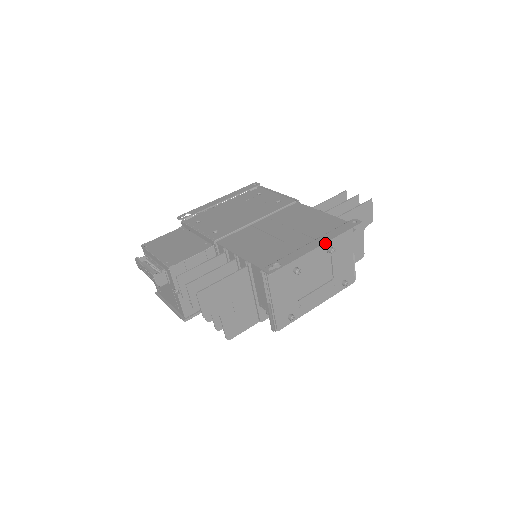
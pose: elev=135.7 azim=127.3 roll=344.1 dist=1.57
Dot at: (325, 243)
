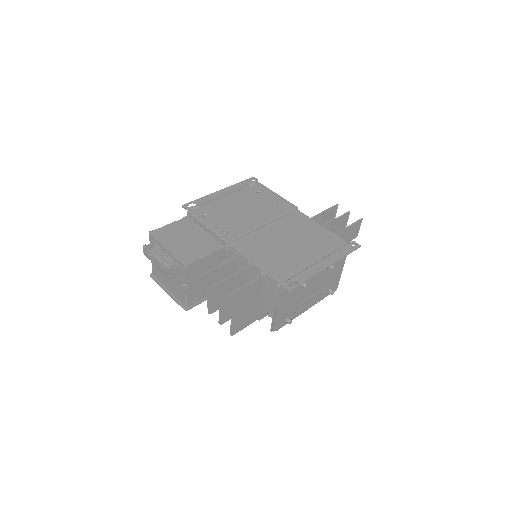
Dot at: (332, 264)
